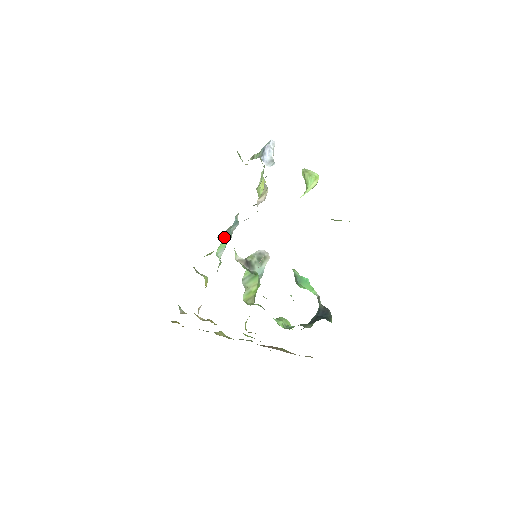
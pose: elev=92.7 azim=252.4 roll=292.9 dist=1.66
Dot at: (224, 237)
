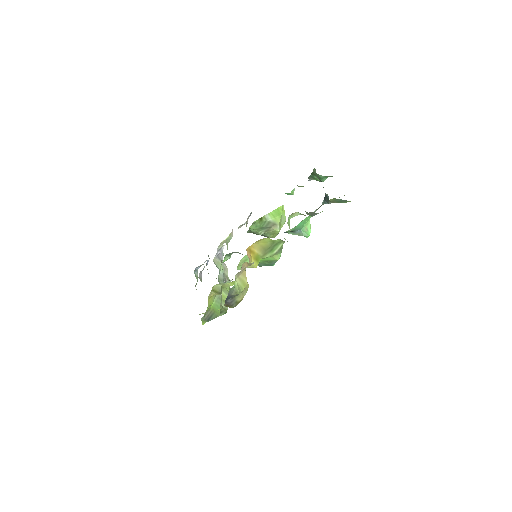
Dot at: occluded
